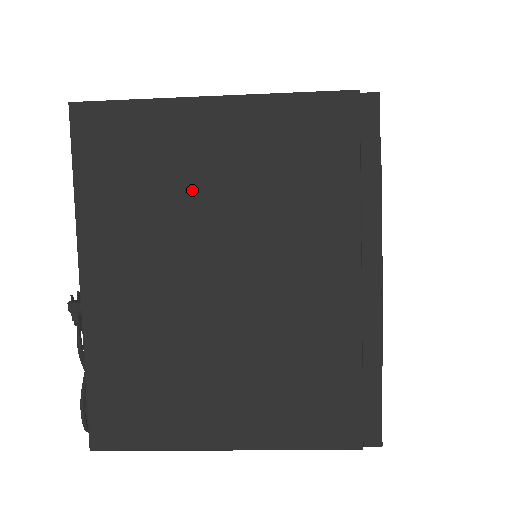
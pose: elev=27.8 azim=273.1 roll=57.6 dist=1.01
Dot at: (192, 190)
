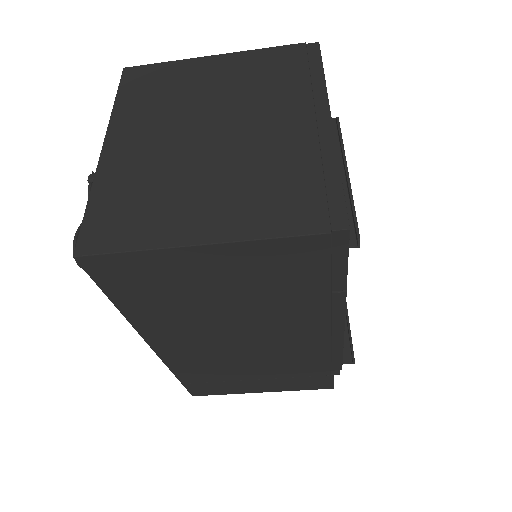
Dot at: (194, 93)
